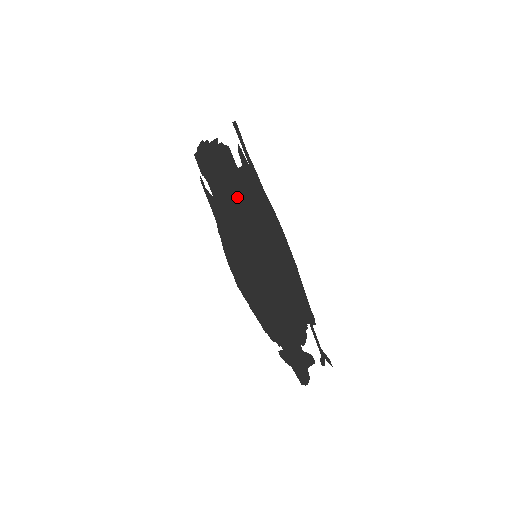
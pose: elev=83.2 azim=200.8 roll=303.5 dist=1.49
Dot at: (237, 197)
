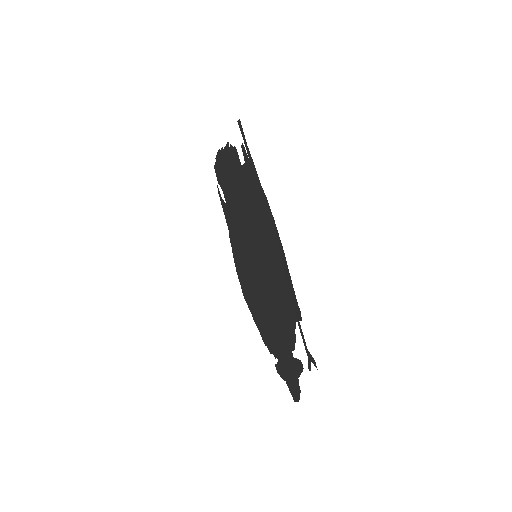
Dot at: (242, 197)
